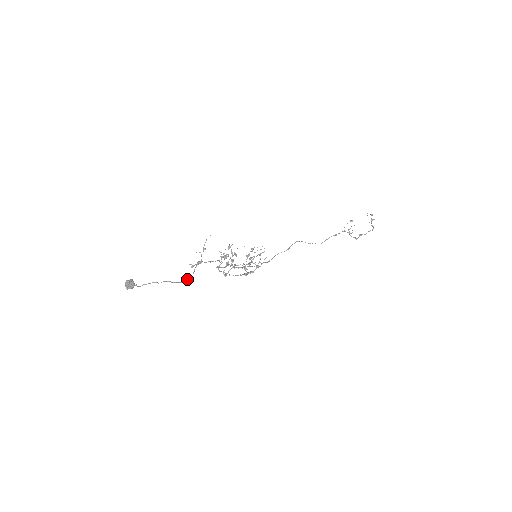
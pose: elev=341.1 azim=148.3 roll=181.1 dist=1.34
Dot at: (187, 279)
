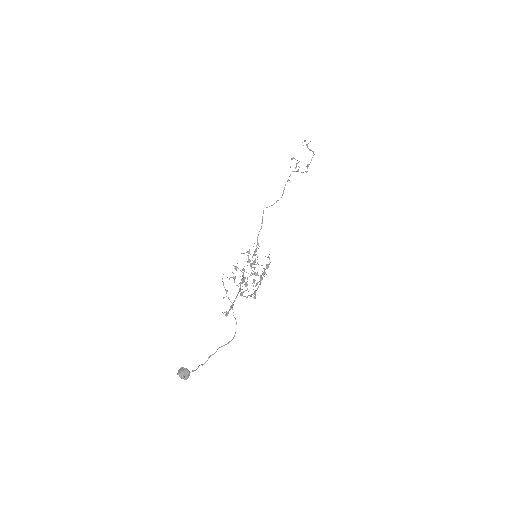
Dot at: occluded
